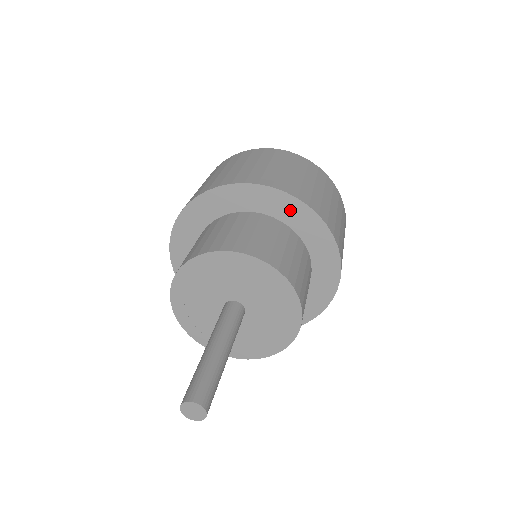
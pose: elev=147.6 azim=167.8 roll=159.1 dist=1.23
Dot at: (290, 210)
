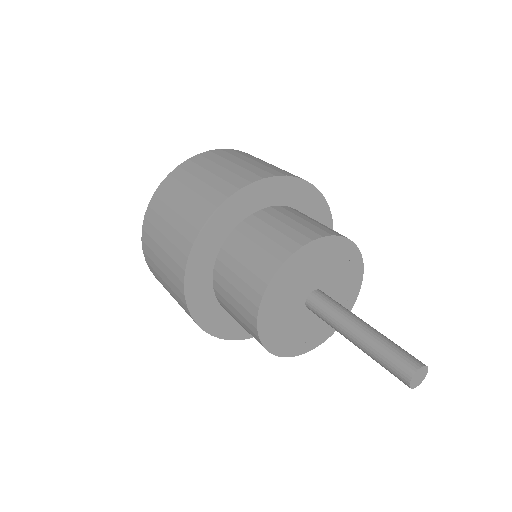
Dot at: (320, 216)
